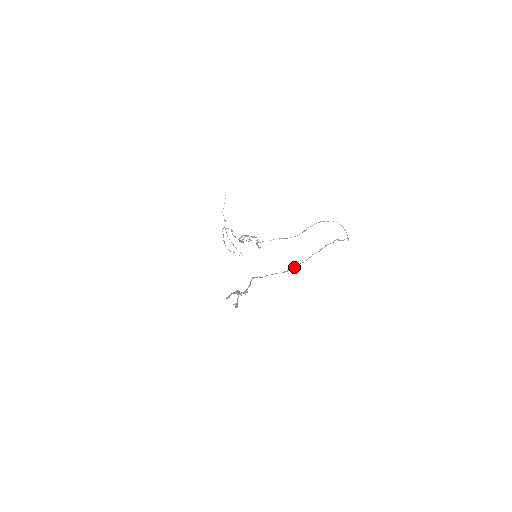
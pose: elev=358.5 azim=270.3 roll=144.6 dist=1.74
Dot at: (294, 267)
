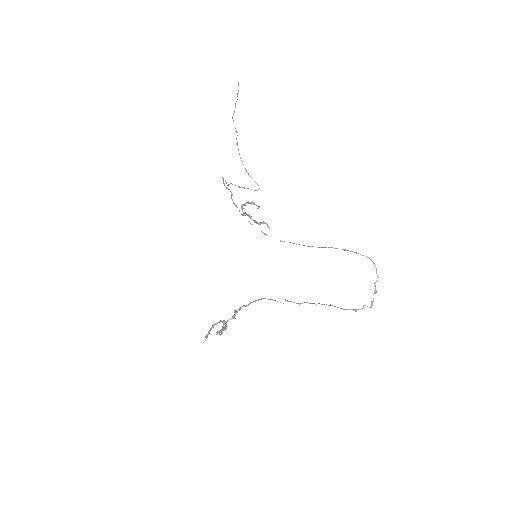
Dot at: (296, 303)
